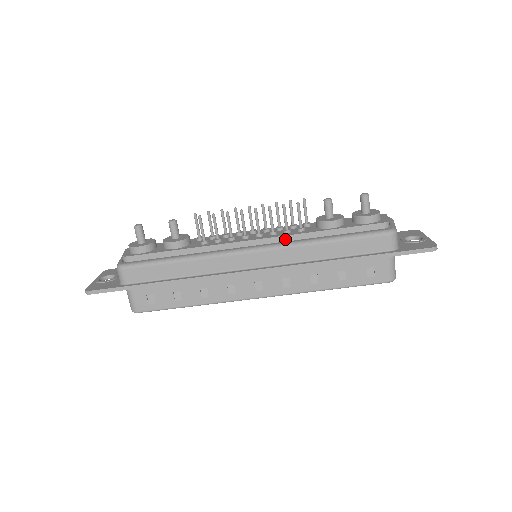
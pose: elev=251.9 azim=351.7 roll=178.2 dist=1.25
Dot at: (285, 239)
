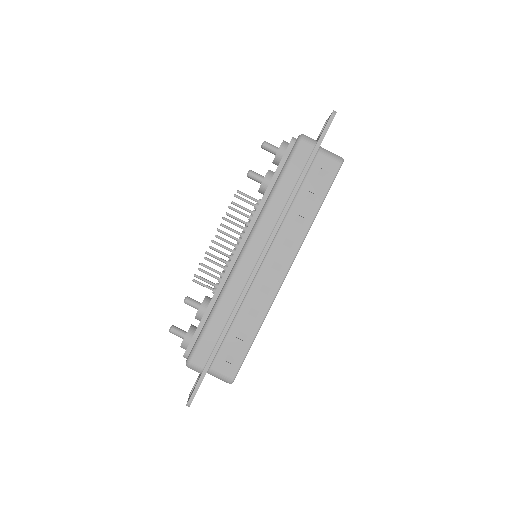
Dot at: (254, 222)
